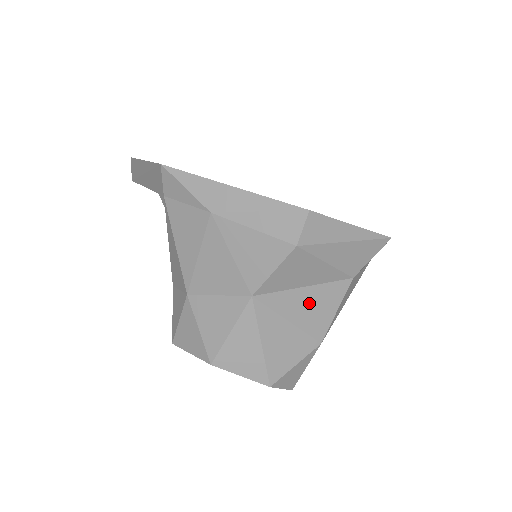
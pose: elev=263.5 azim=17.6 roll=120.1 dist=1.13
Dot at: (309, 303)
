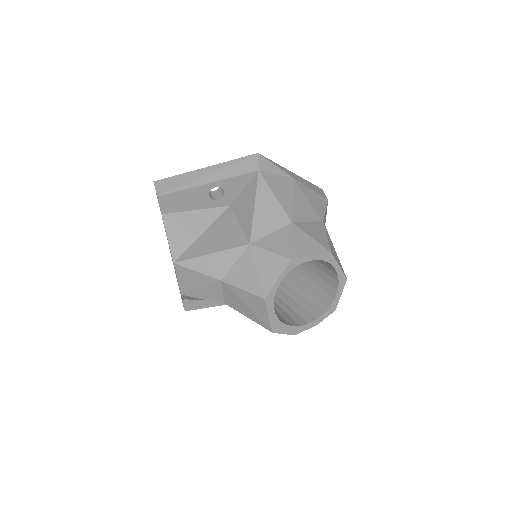
Dot at: occluded
